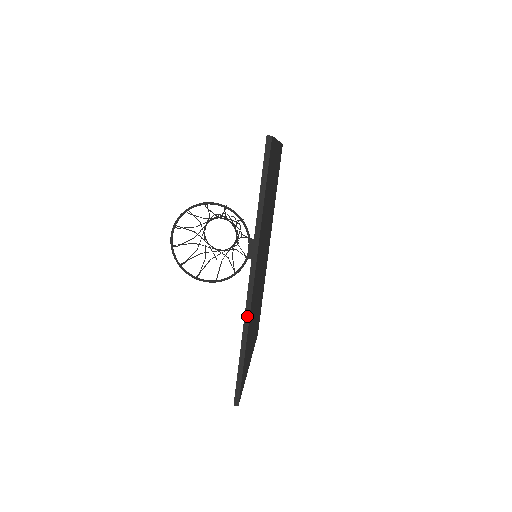
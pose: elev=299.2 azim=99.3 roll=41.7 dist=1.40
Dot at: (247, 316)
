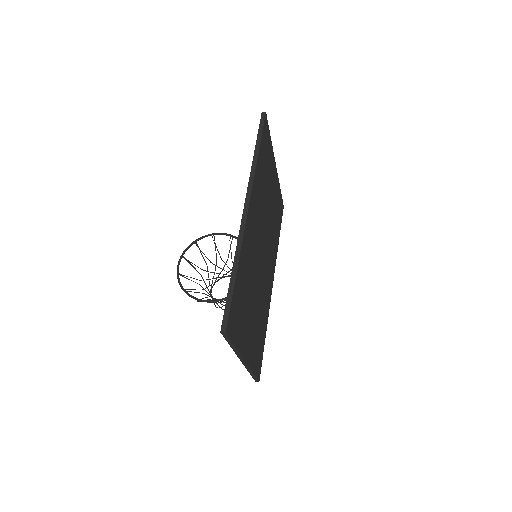
Dot at: (240, 238)
